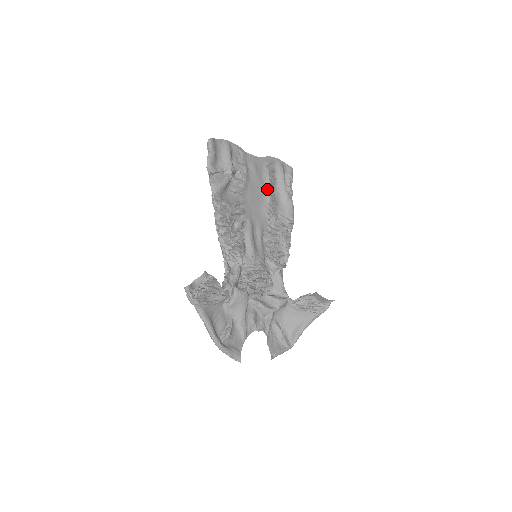
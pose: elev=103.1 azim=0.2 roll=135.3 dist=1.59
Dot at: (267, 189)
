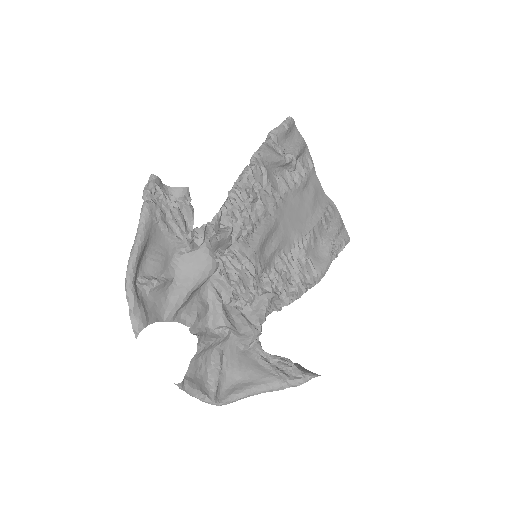
Dot at: (313, 221)
